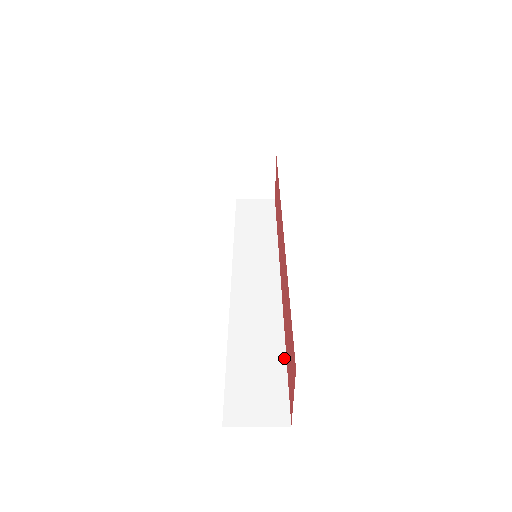
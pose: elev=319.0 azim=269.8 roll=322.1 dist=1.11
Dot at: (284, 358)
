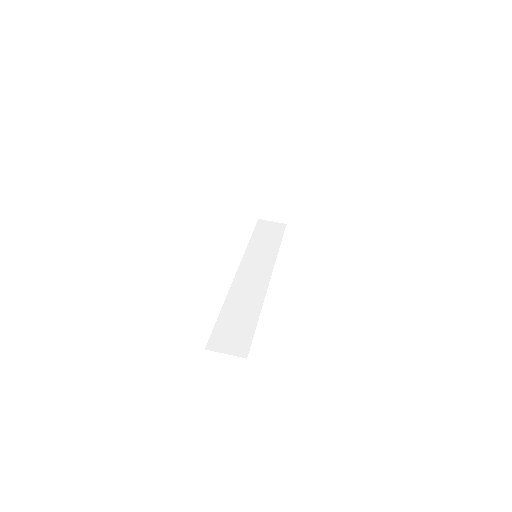
Dot at: (256, 322)
